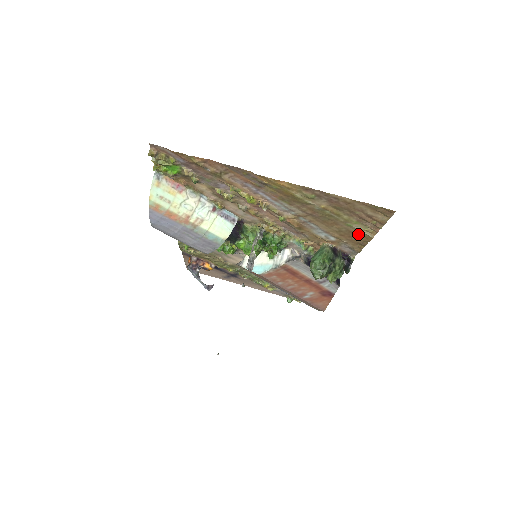
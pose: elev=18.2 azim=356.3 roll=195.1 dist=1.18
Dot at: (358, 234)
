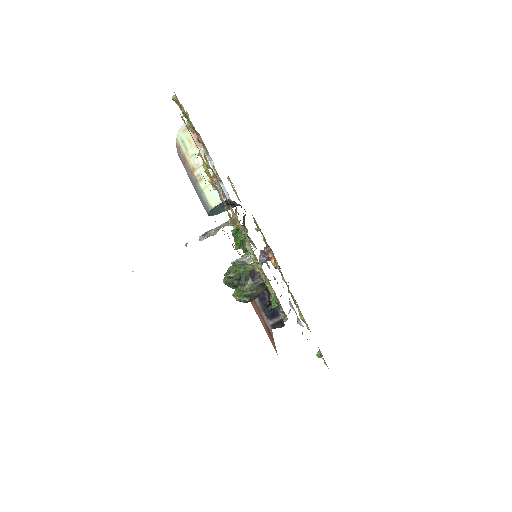
Dot at: occluded
